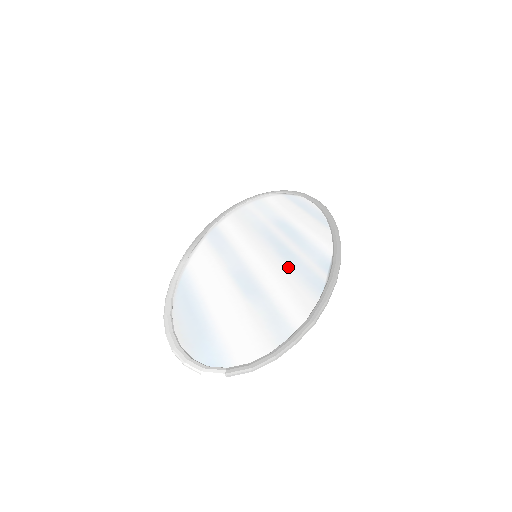
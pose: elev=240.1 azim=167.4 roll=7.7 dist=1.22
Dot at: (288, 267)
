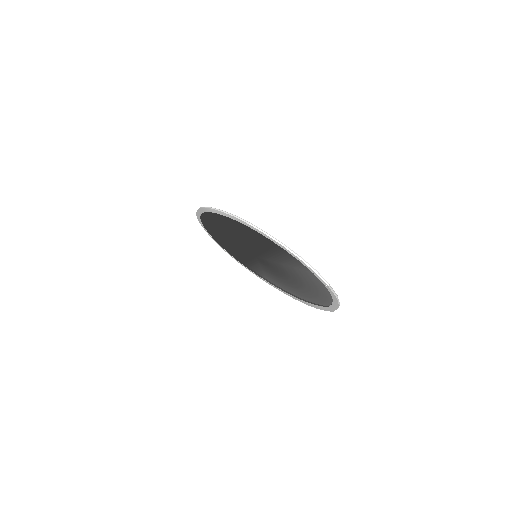
Dot at: occluded
